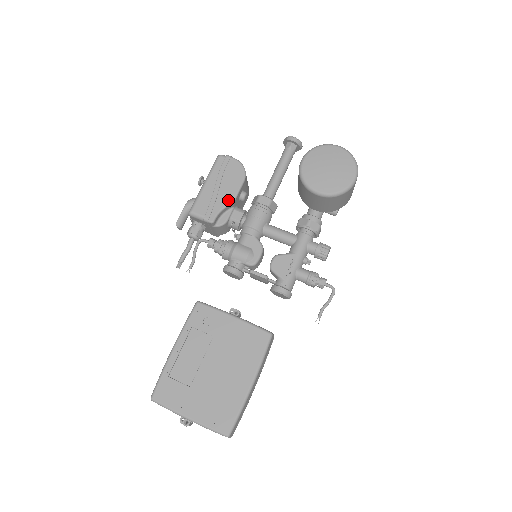
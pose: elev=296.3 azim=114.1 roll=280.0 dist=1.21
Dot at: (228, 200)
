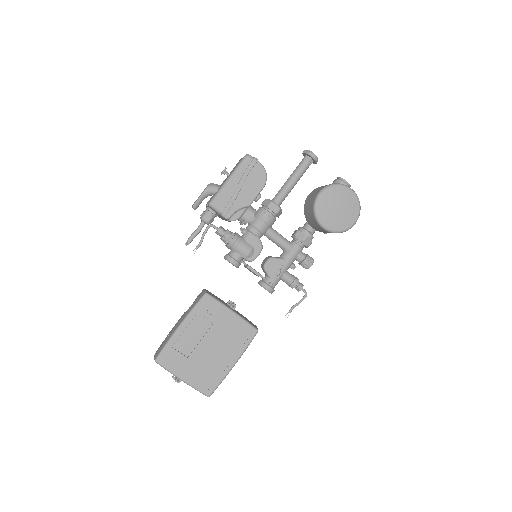
Dot at: (246, 202)
